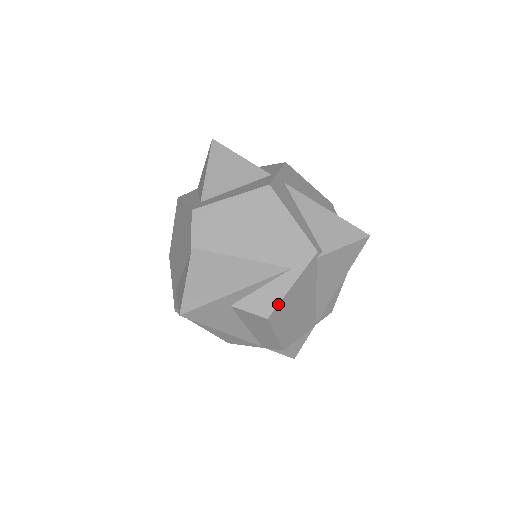
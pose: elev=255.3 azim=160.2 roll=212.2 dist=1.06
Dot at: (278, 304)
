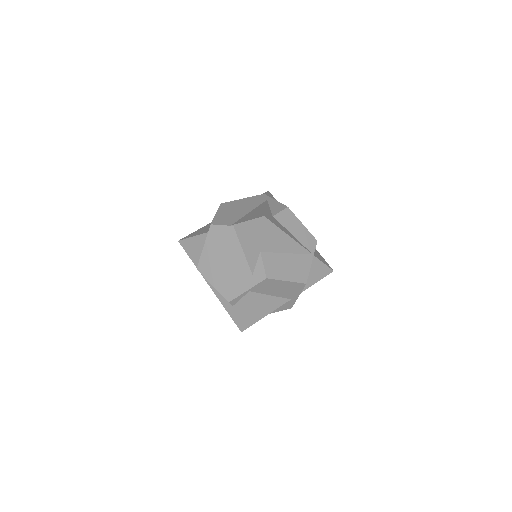
Dot at: (282, 204)
